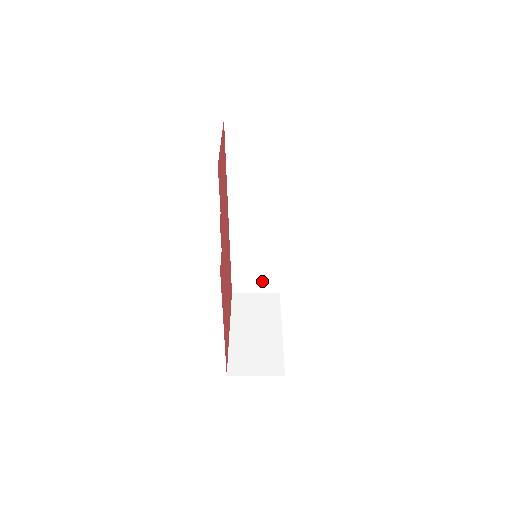
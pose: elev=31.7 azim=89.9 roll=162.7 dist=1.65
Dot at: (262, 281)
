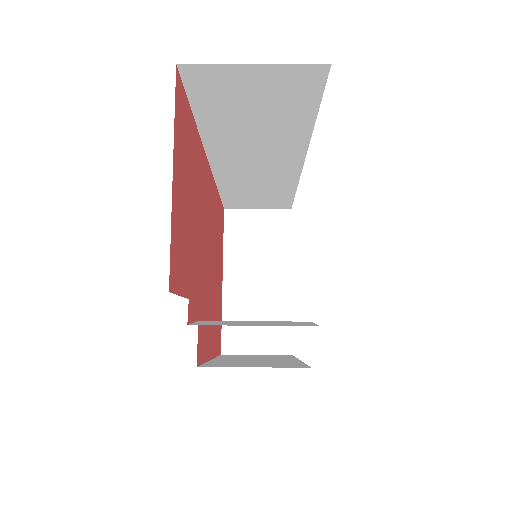
Dot at: (266, 203)
